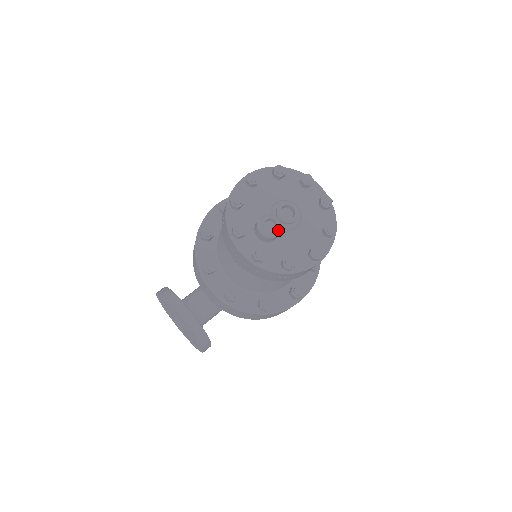
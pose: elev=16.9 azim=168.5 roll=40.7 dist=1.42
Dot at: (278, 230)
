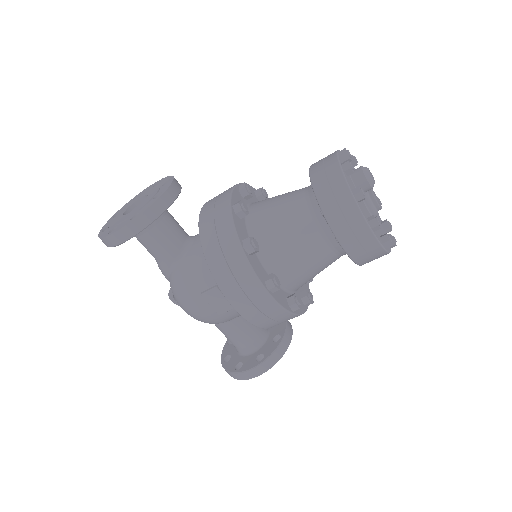
Dot at: (372, 182)
